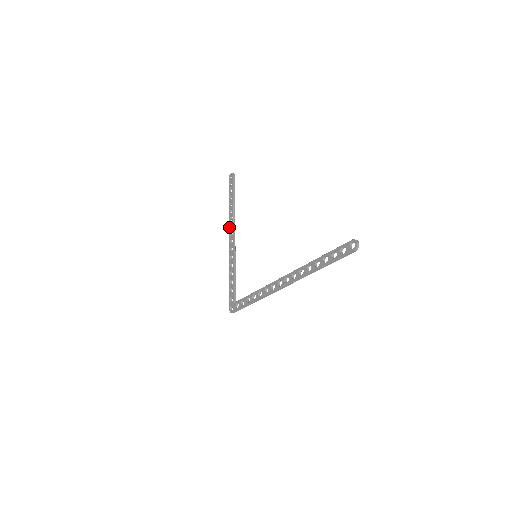
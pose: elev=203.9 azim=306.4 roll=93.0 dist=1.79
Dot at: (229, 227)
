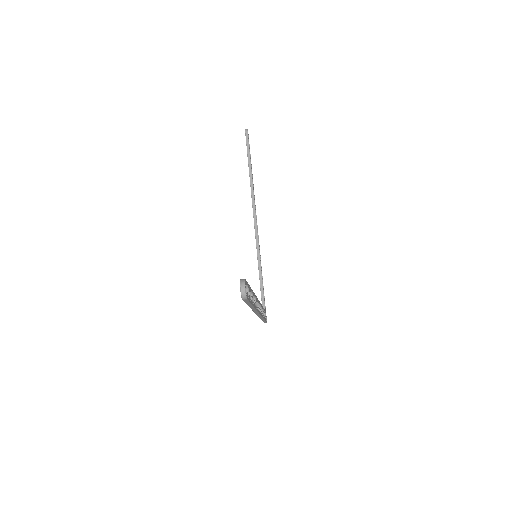
Dot at: occluded
